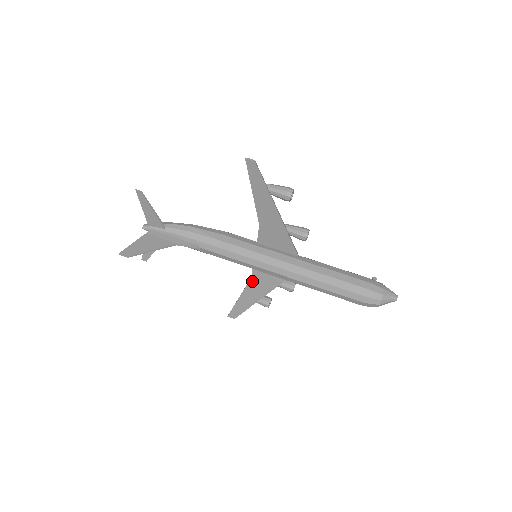
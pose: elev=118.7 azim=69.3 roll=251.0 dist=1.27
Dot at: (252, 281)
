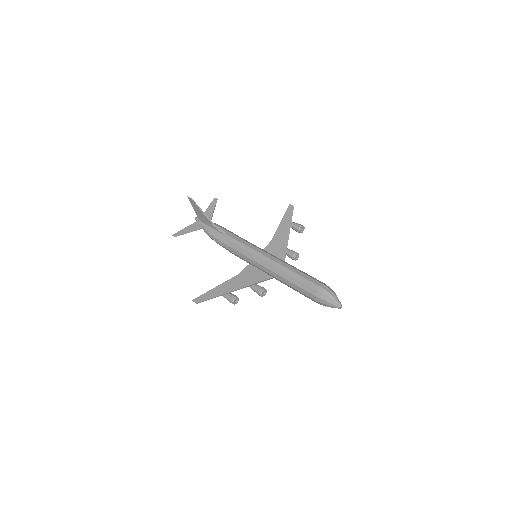
Dot at: (237, 277)
